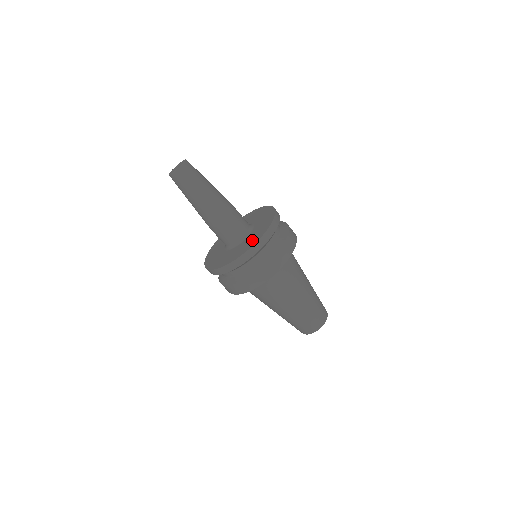
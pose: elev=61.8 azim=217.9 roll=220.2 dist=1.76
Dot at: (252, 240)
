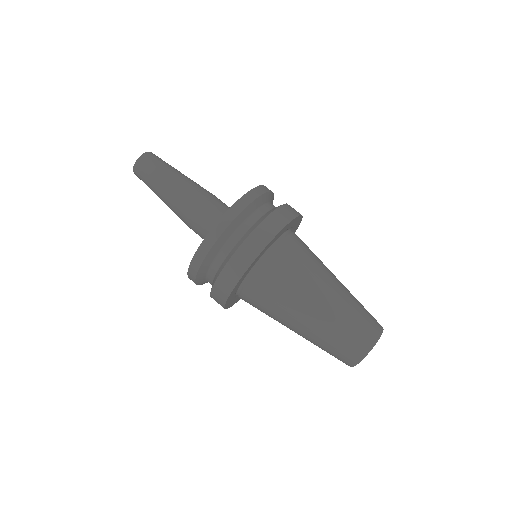
Dot at: occluded
